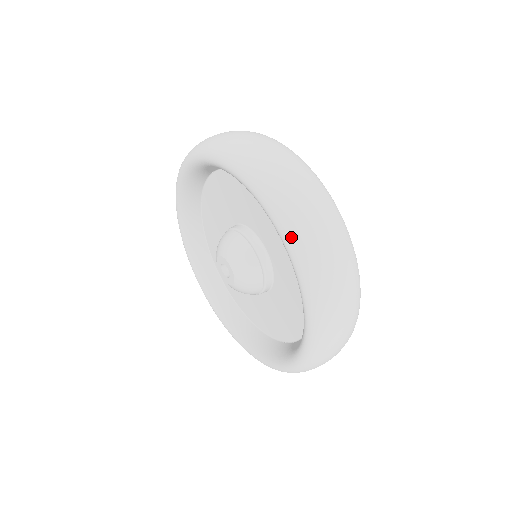
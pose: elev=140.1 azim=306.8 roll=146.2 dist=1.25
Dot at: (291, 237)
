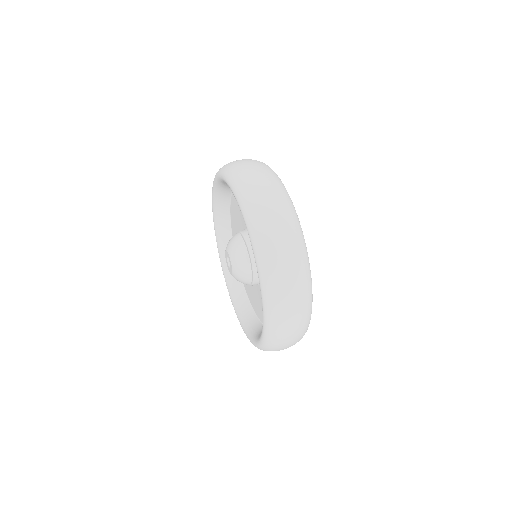
Dot at: (233, 182)
